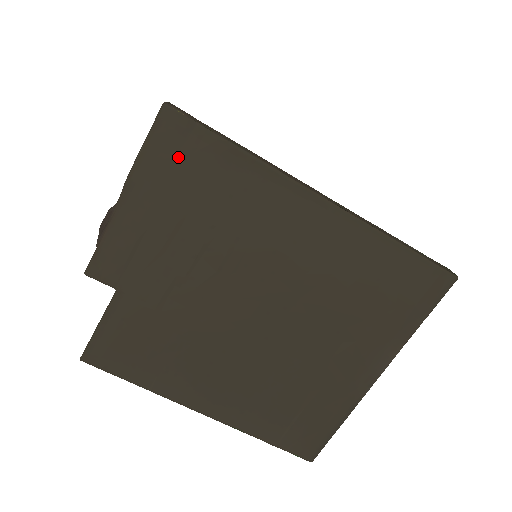
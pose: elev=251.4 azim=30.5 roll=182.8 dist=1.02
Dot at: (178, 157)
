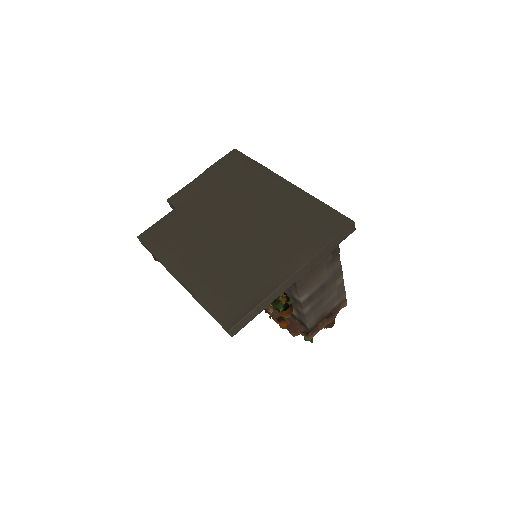
Dot at: (231, 163)
